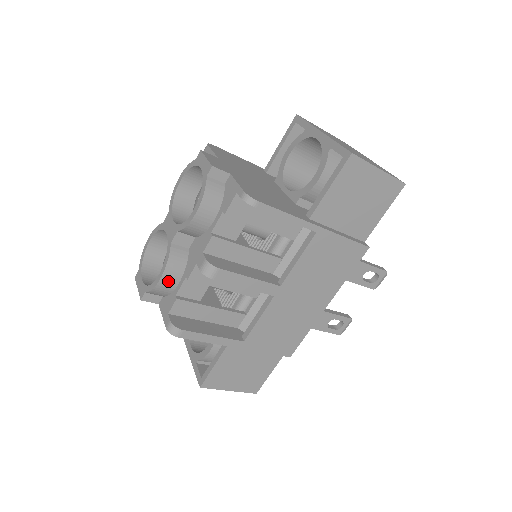
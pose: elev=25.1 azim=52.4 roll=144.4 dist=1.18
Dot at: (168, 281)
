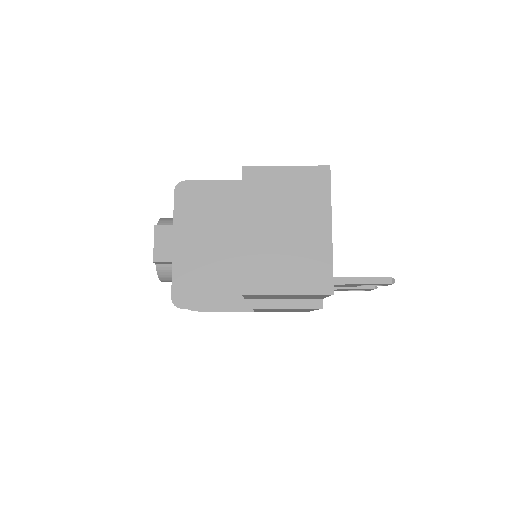
Dot at: occluded
